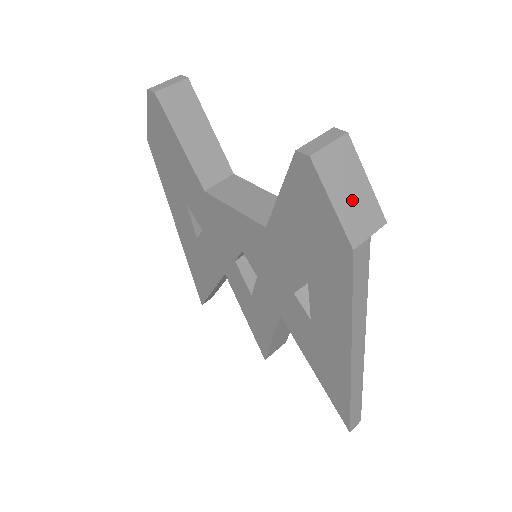
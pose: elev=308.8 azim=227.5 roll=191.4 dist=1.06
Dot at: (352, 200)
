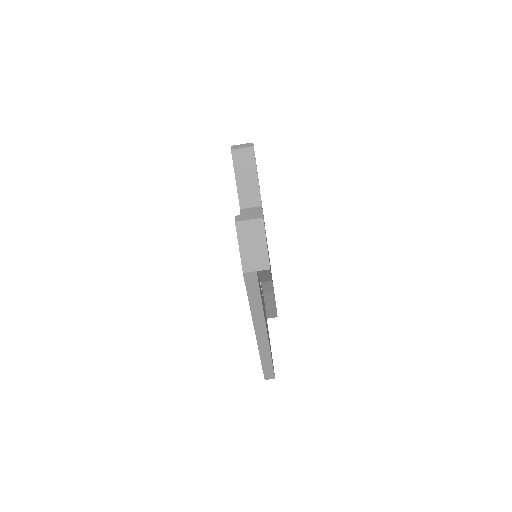
Dot at: (252, 250)
